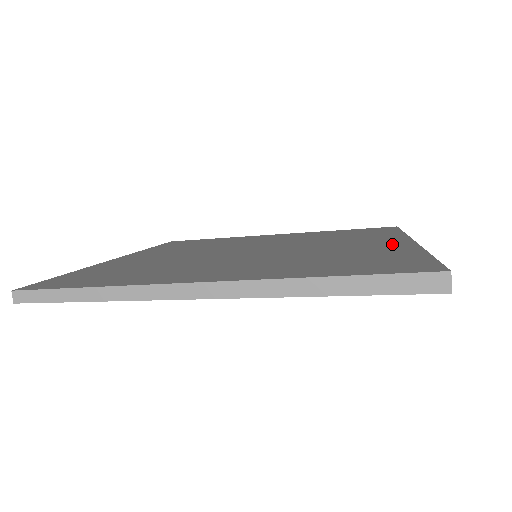
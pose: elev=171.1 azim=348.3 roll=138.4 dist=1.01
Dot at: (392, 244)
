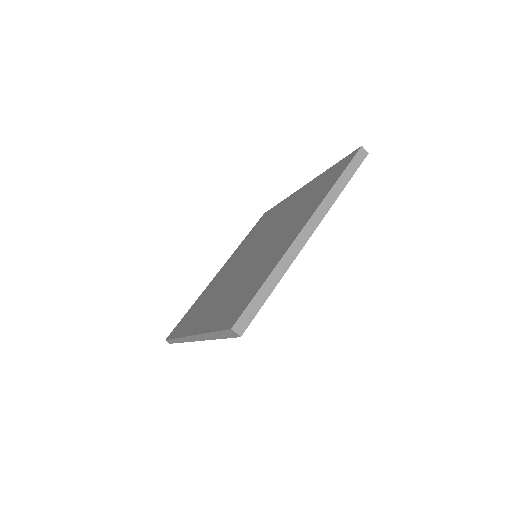
Dot at: (288, 241)
